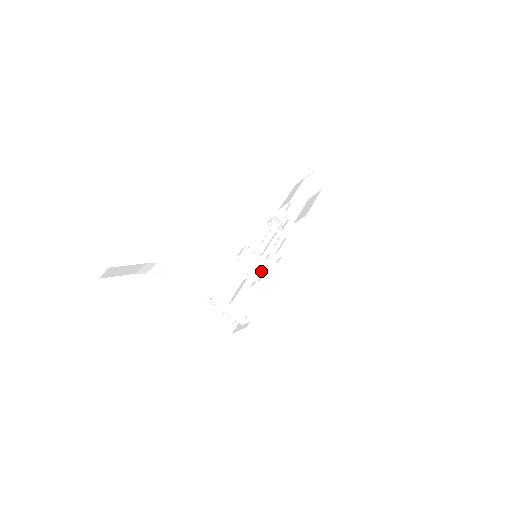
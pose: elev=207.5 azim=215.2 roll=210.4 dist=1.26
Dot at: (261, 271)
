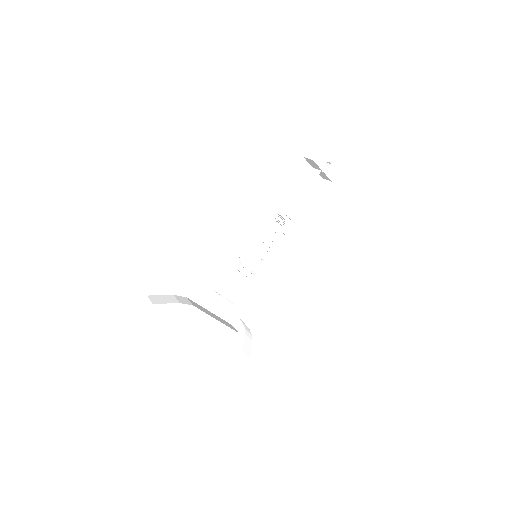
Dot at: (258, 264)
